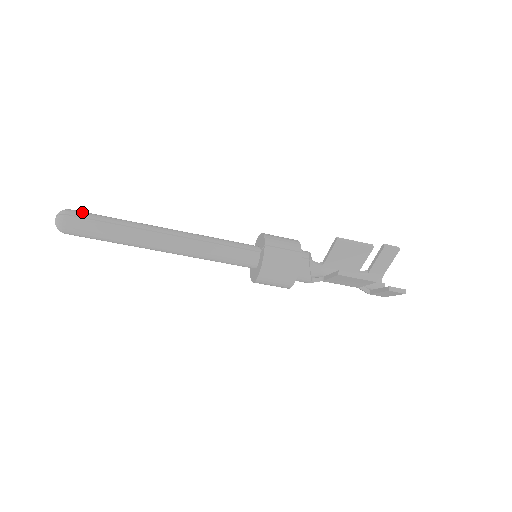
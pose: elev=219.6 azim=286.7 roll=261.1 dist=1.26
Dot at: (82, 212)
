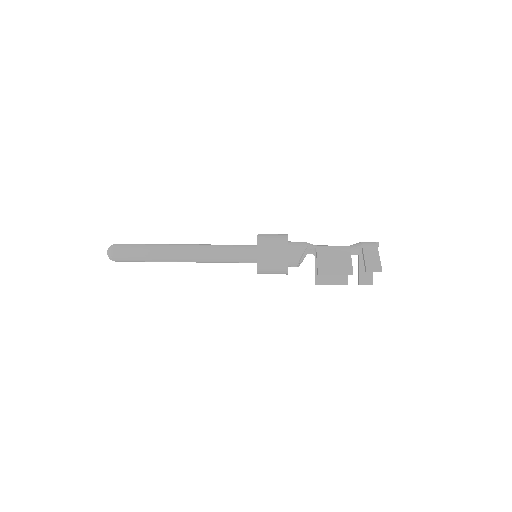
Dot at: (122, 257)
